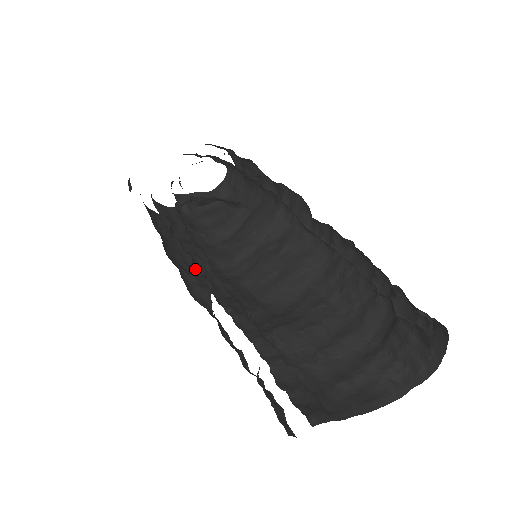
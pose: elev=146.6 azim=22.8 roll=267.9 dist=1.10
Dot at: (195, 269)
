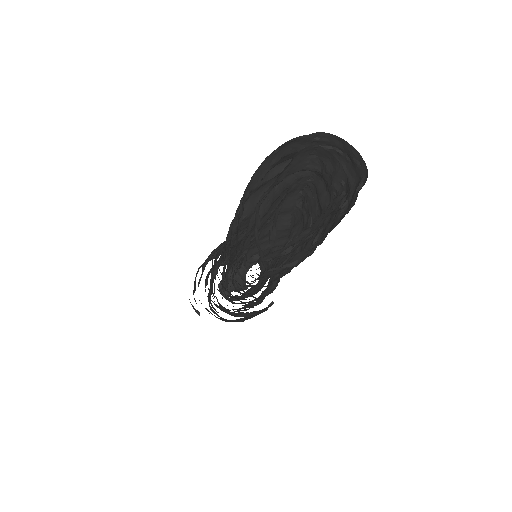
Dot at: occluded
